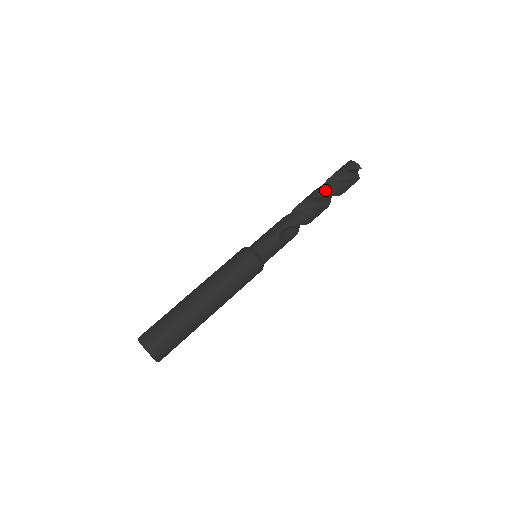
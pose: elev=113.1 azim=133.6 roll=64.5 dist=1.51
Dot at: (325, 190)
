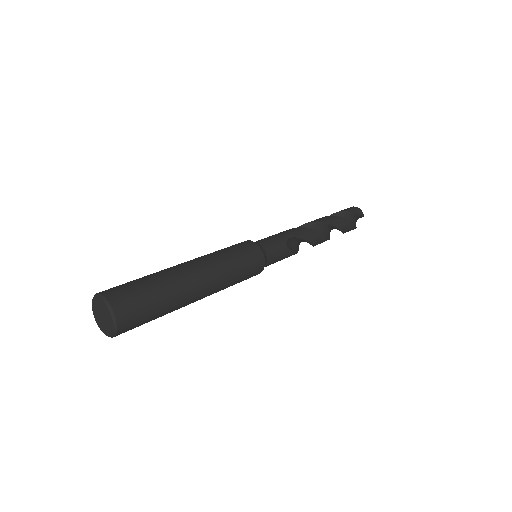
Dot at: (333, 219)
